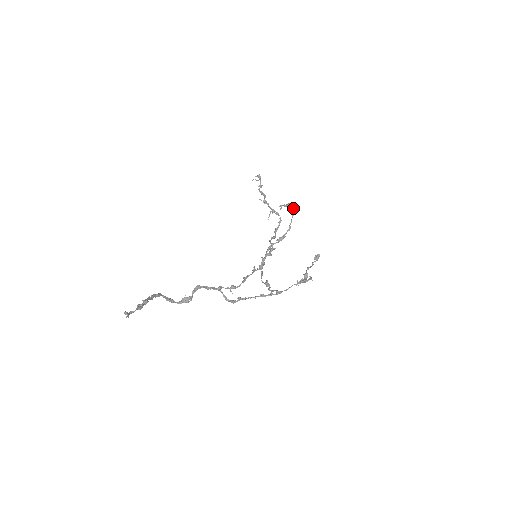
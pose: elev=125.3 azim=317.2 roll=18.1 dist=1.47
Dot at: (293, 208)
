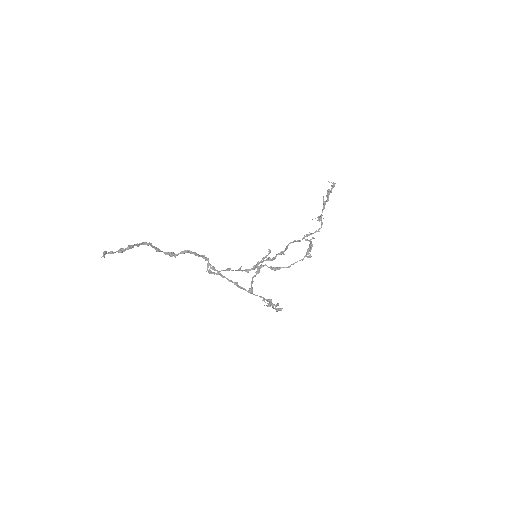
Dot at: occluded
